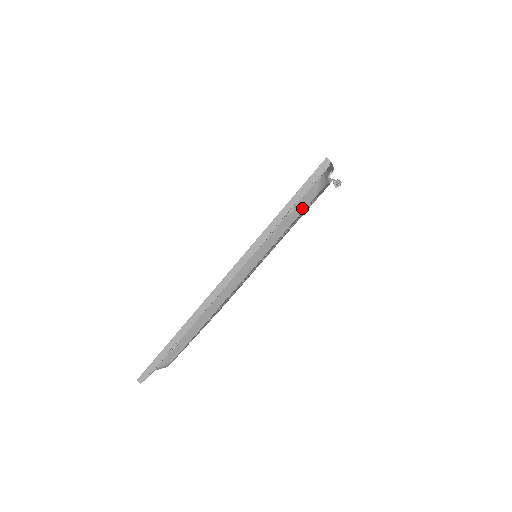
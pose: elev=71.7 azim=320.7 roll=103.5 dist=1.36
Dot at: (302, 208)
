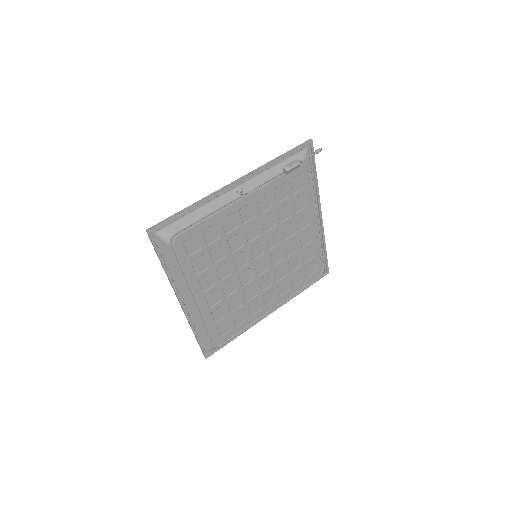
Dot at: (172, 255)
